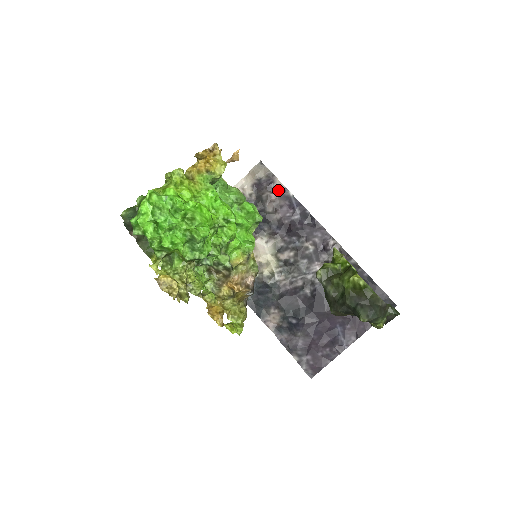
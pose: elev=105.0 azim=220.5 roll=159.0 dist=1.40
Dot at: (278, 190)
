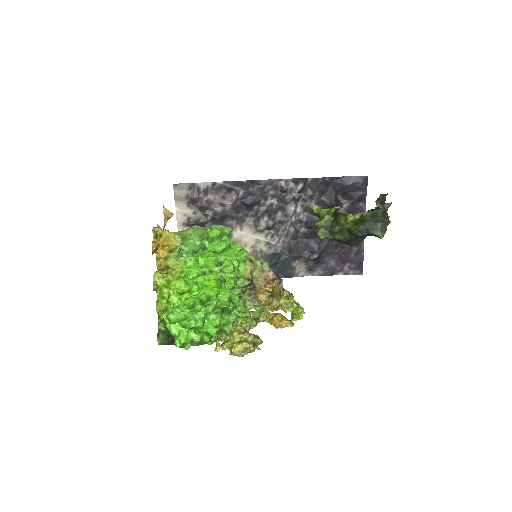
Dot at: (208, 190)
